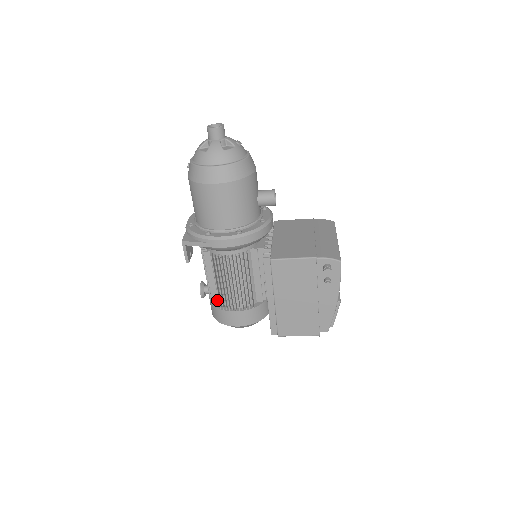
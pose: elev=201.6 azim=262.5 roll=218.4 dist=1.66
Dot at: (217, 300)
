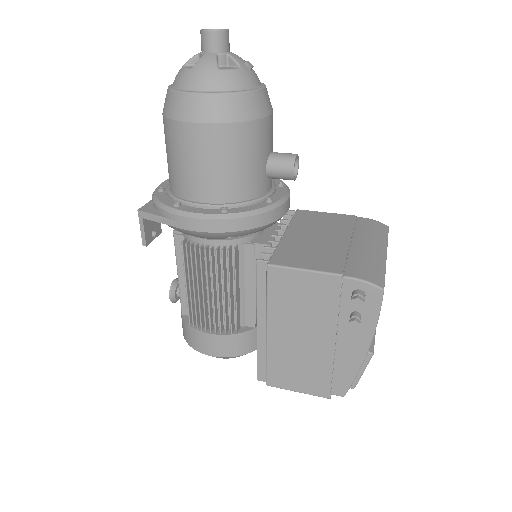
Dot at: occluded
